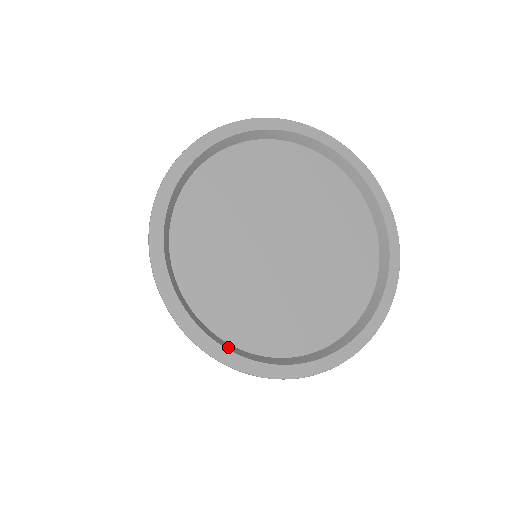
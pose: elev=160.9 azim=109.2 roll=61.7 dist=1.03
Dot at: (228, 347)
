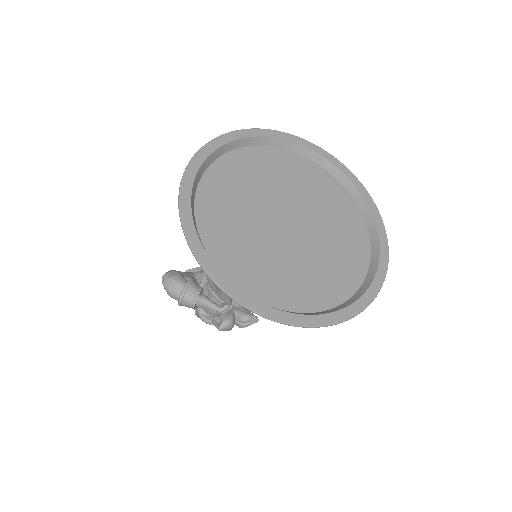
Dot at: (314, 314)
